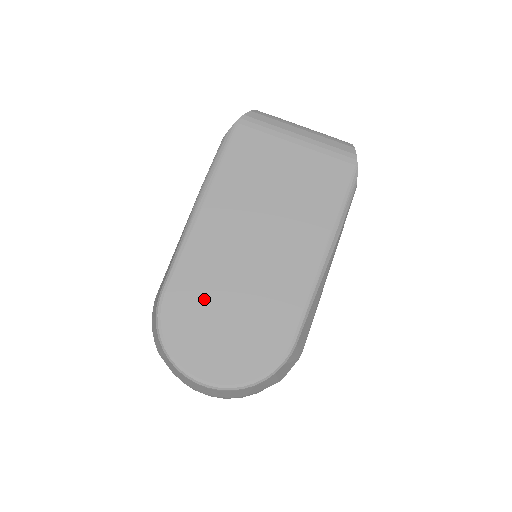
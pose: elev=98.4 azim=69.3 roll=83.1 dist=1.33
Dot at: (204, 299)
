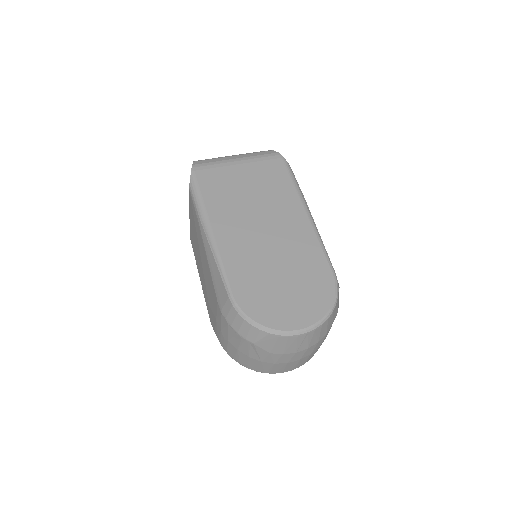
Dot at: (260, 282)
